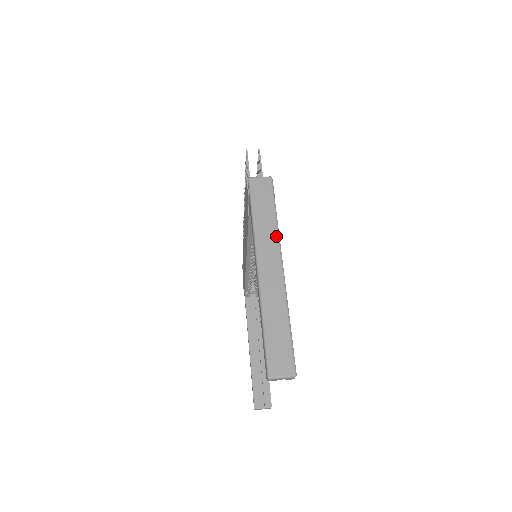
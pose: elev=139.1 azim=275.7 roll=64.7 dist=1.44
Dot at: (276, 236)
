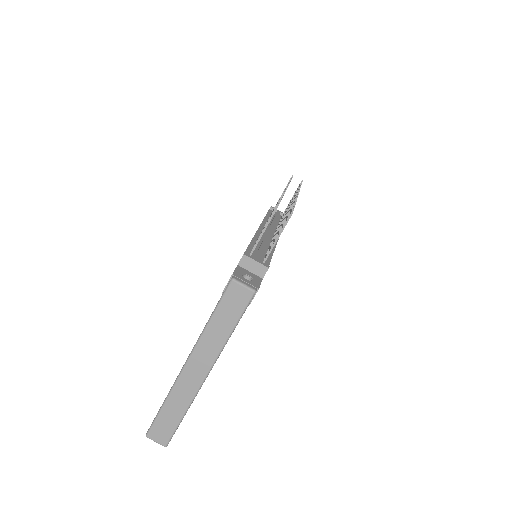
Dot at: (219, 349)
